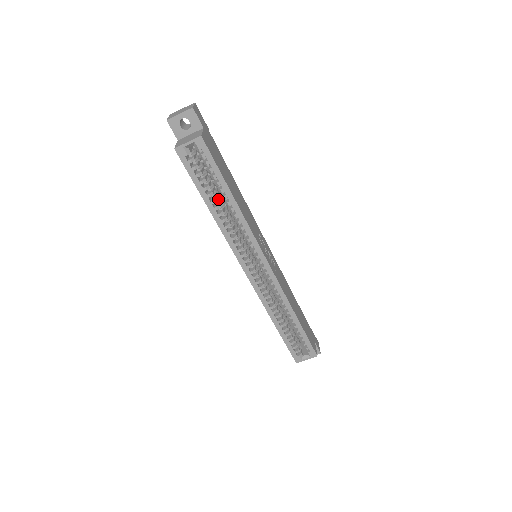
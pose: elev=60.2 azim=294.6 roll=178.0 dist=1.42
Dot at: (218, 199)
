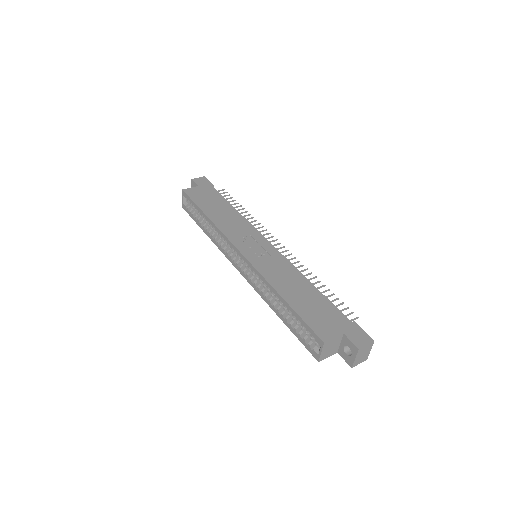
Dot at: occluded
